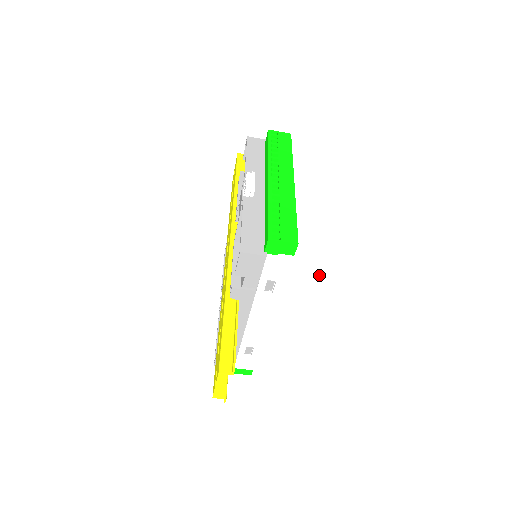
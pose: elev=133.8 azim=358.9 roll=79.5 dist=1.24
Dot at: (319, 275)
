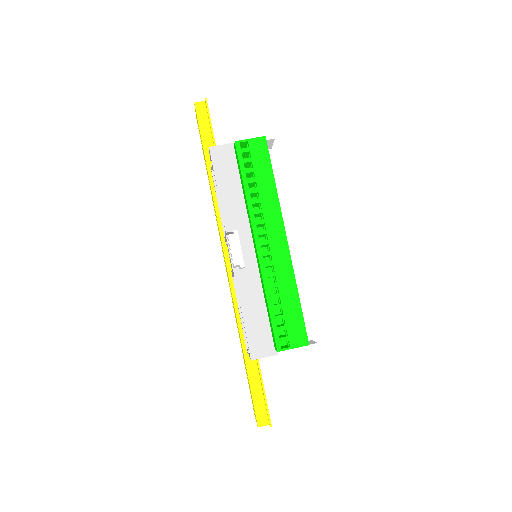
Dot at: (332, 327)
